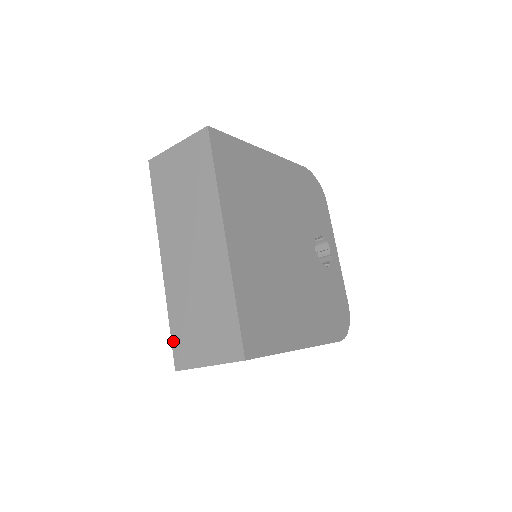
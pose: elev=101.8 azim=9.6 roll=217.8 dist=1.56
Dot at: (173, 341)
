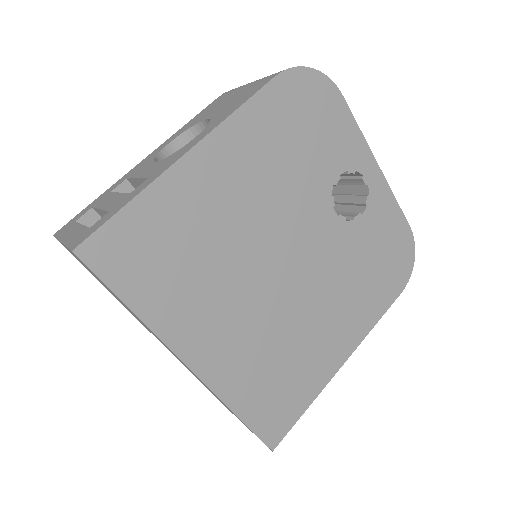
Dot at: occluded
